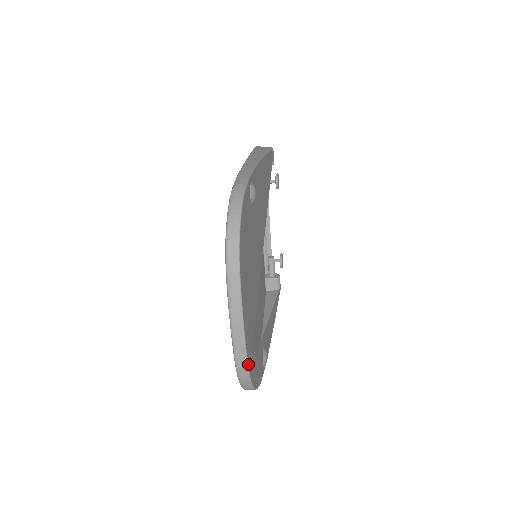
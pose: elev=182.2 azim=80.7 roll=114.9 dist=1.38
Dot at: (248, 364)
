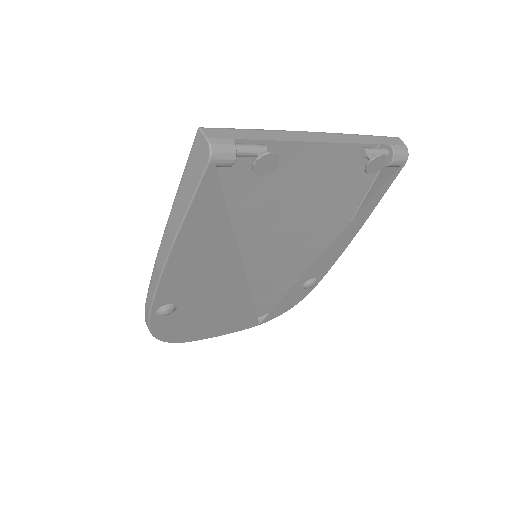
Dot at: (251, 327)
